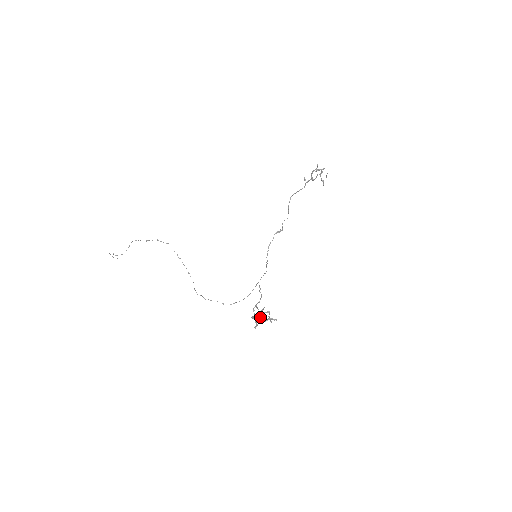
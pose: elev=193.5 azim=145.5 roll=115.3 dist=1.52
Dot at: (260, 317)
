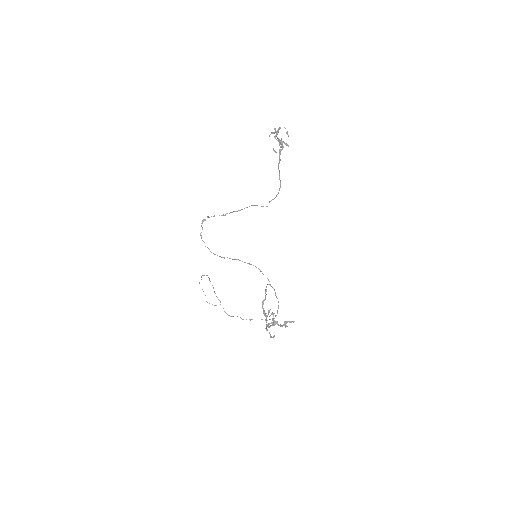
Dot at: (273, 323)
